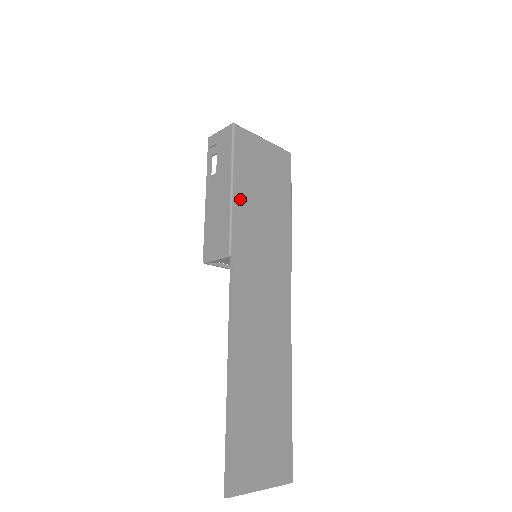
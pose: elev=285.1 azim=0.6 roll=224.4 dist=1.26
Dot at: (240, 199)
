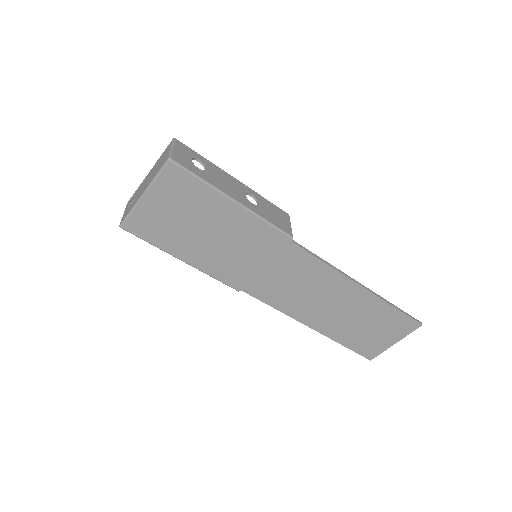
Dot at: (197, 260)
